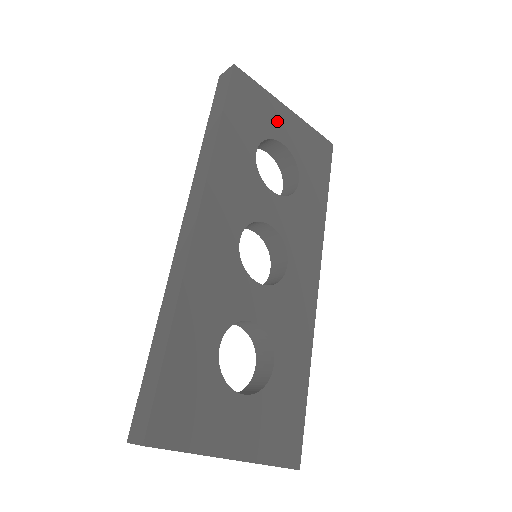
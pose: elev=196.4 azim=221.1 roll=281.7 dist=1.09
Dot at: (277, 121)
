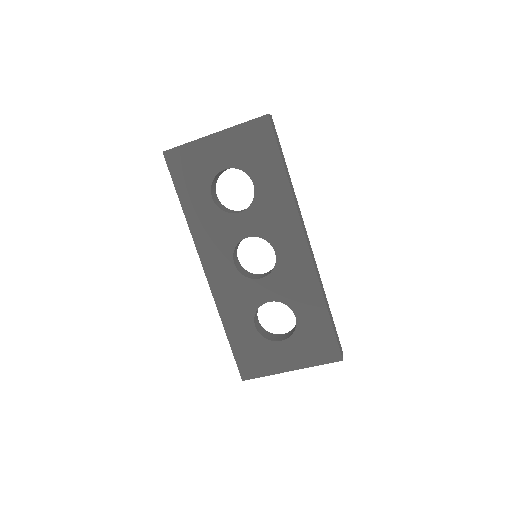
Dot at: (212, 156)
